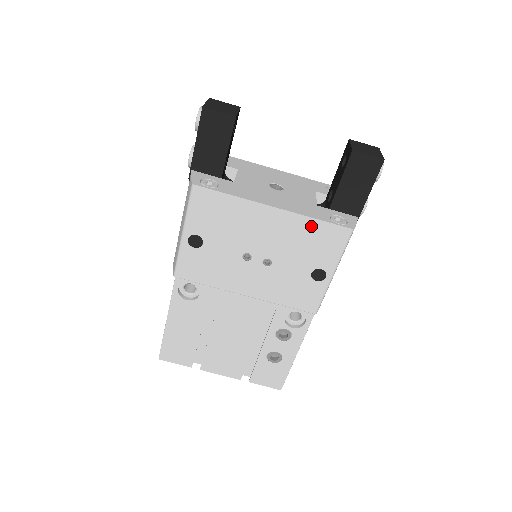
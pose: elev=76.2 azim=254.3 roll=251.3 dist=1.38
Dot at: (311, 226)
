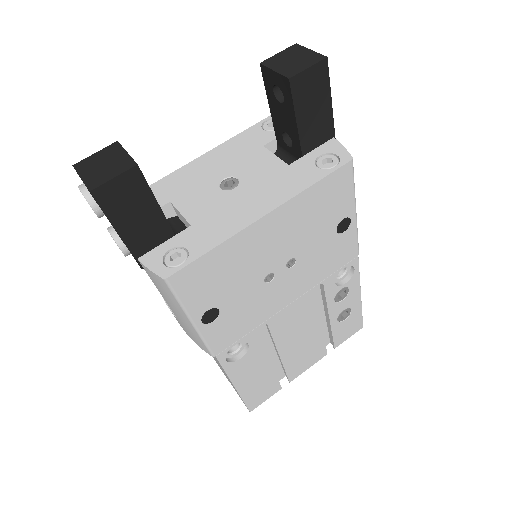
Dot at: (311, 196)
